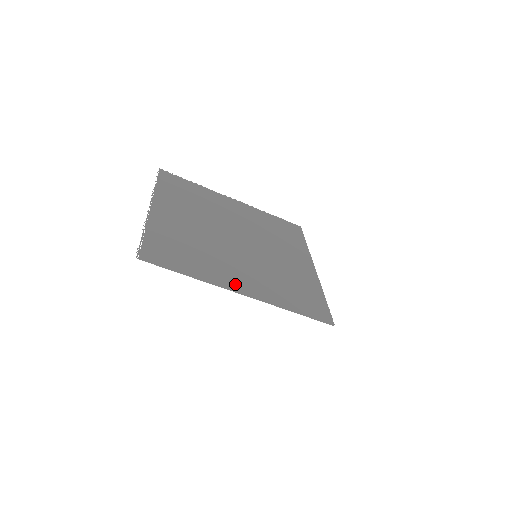
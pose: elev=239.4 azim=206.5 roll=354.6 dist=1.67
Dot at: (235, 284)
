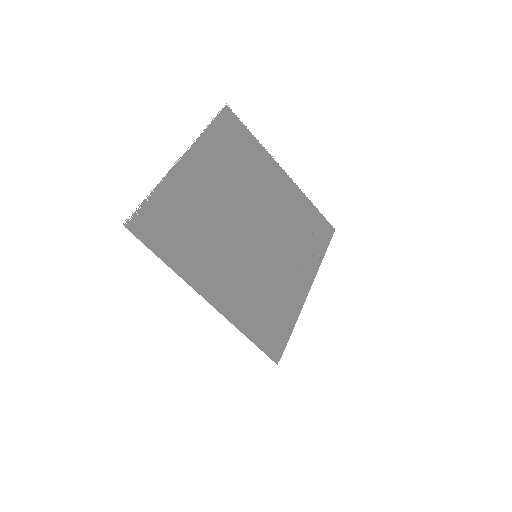
Dot at: (208, 286)
